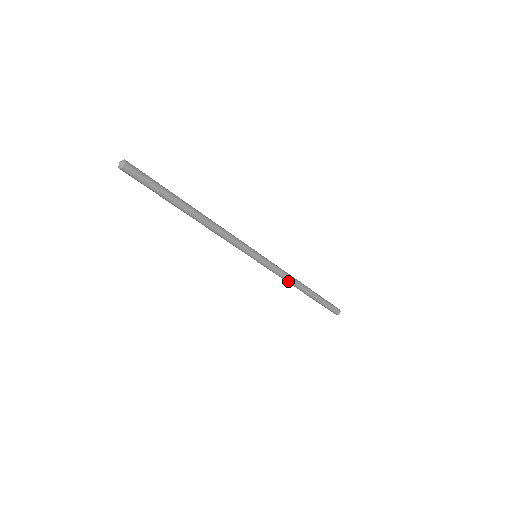
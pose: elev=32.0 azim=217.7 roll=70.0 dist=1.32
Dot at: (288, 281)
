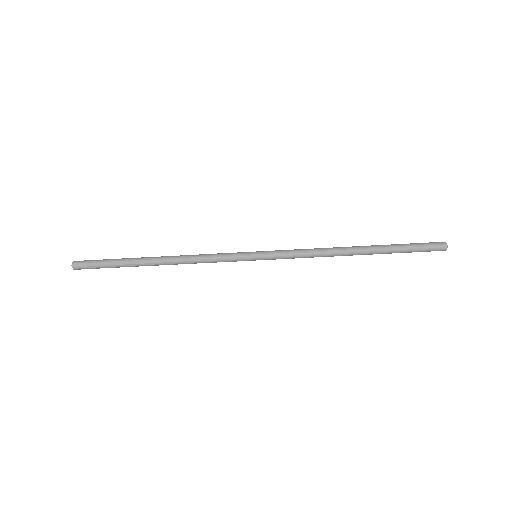
Dot at: (320, 252)
